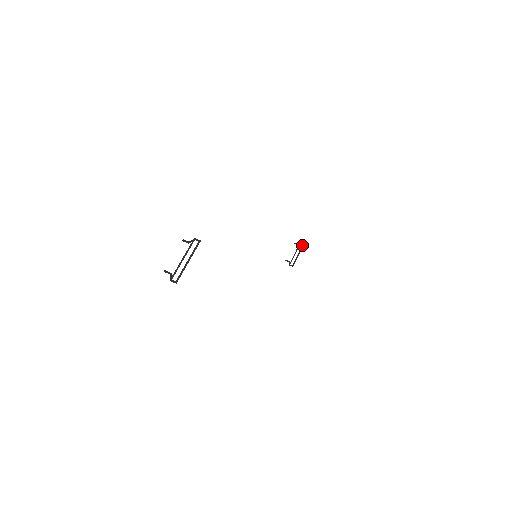
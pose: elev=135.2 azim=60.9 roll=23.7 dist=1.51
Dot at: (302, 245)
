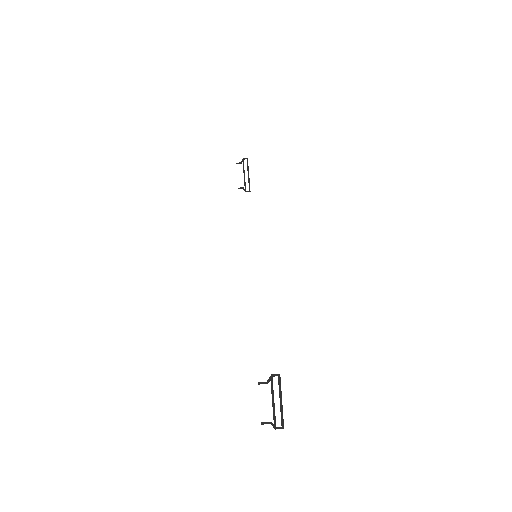
Dot at: (247, 162)
